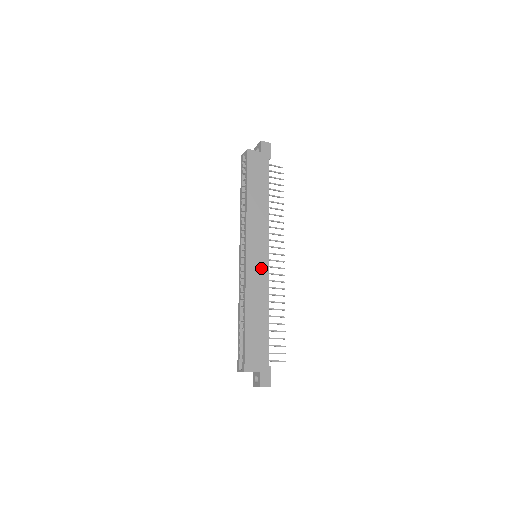
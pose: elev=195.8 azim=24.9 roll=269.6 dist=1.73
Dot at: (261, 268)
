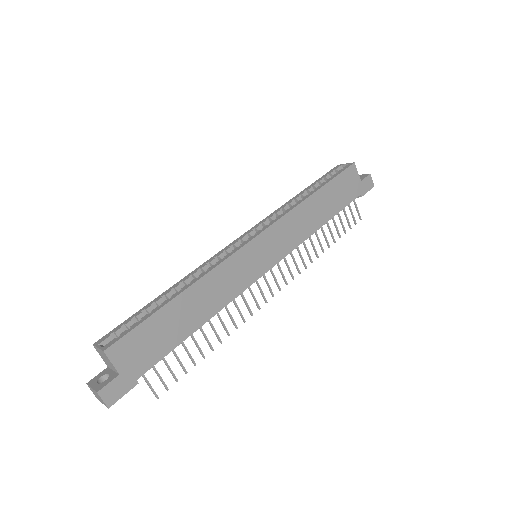
Dot at: (250, 271)
